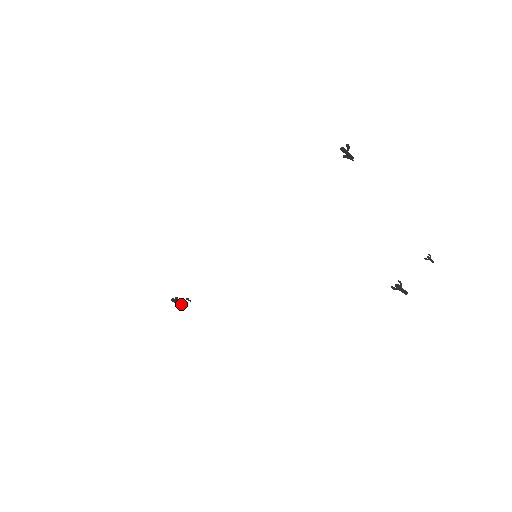
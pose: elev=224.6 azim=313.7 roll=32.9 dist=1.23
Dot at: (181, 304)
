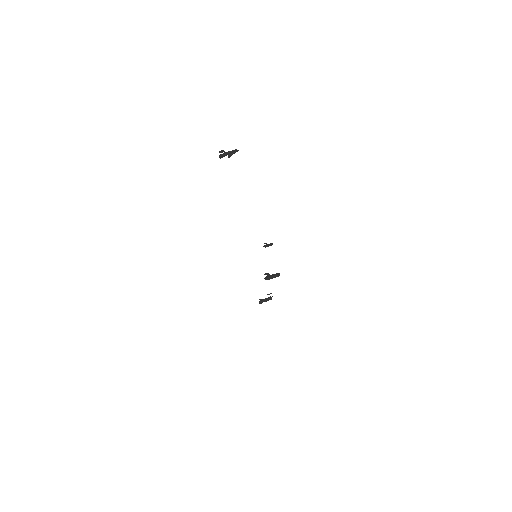
Dot at: (267, 300)
